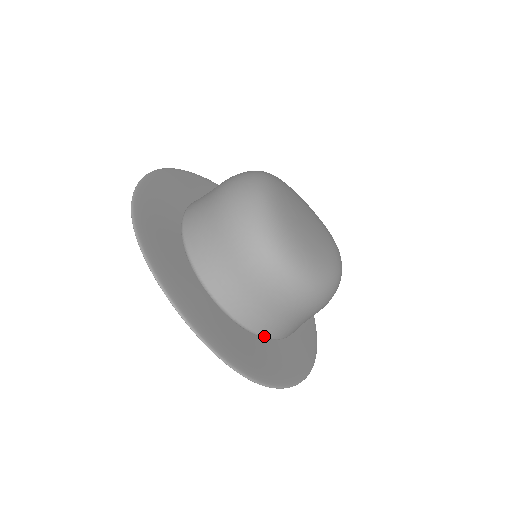
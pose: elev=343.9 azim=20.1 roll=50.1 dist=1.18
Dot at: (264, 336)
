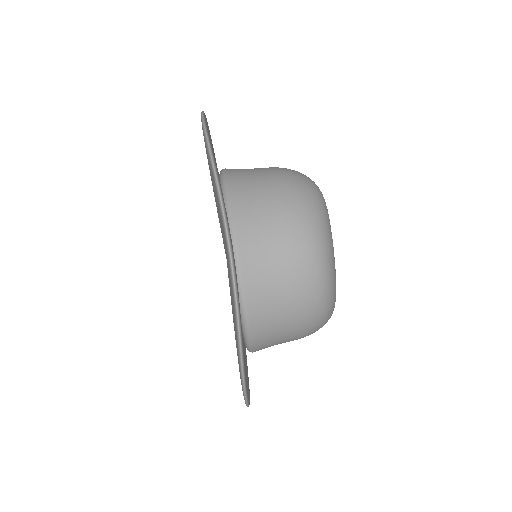
Dot at: (251, 334)
